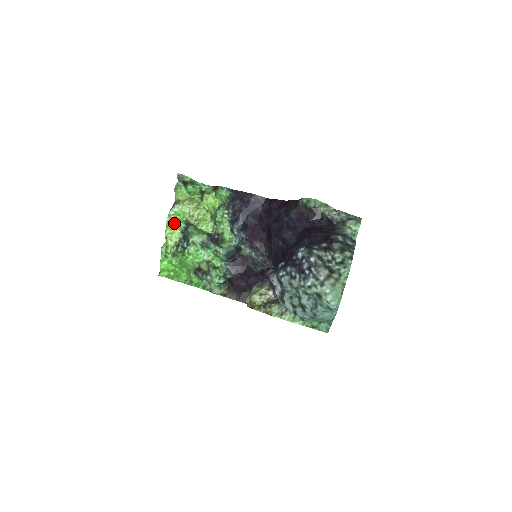
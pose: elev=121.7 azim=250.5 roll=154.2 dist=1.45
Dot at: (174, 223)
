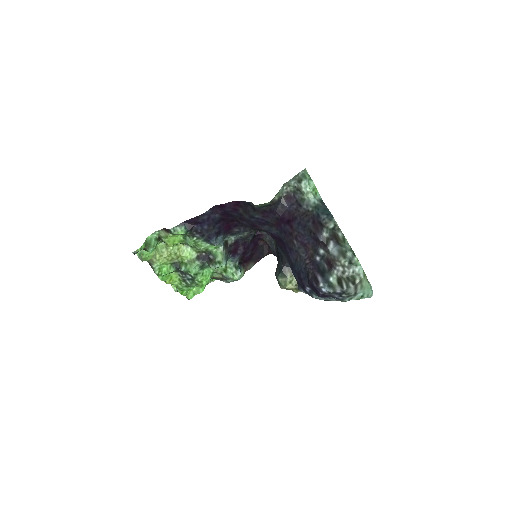
Dot at: (166, 275)
